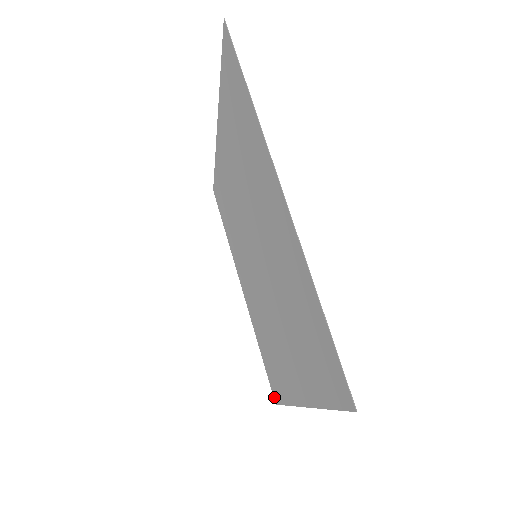
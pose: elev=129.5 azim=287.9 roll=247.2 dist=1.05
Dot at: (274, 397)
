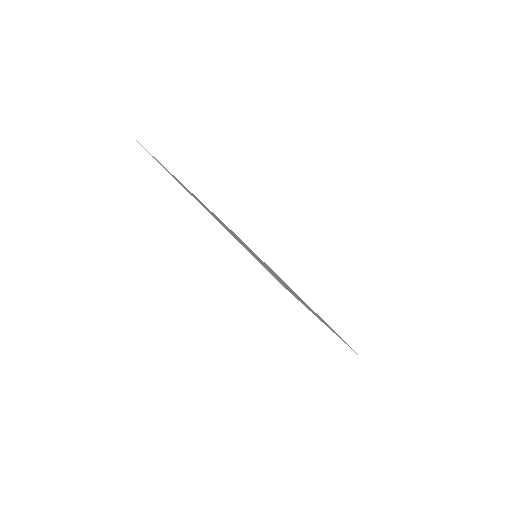
Dot at: occluded
